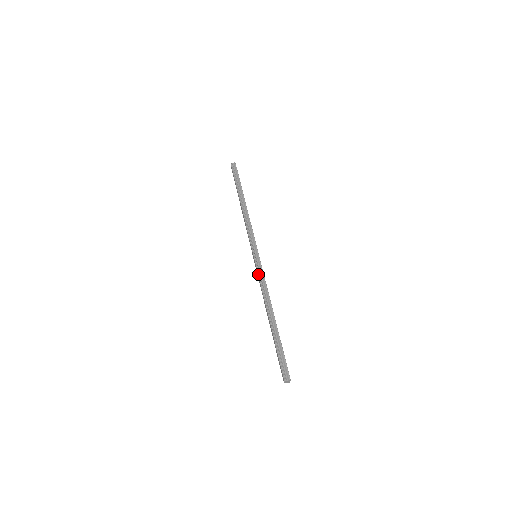
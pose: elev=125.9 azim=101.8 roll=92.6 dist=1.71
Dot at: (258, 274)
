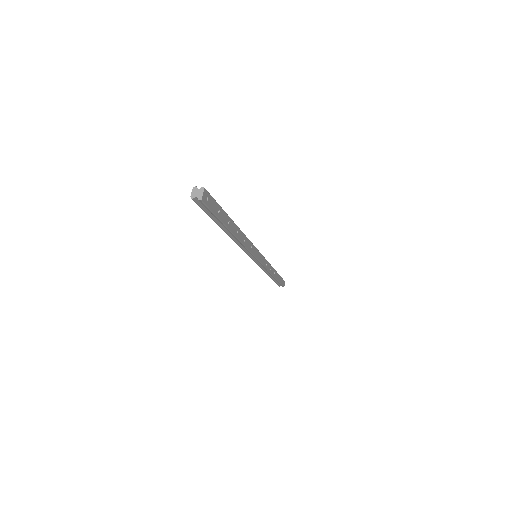
Dot at: occluded
